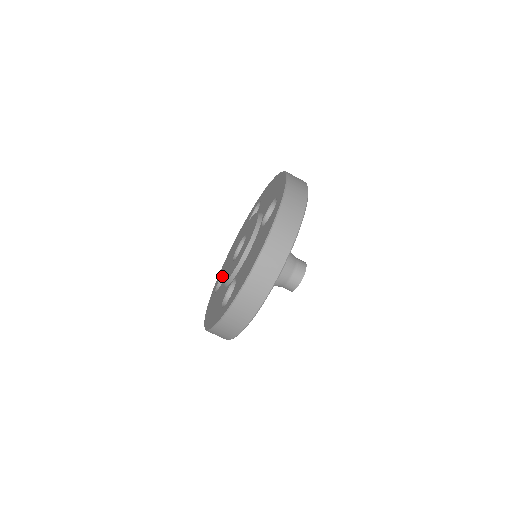
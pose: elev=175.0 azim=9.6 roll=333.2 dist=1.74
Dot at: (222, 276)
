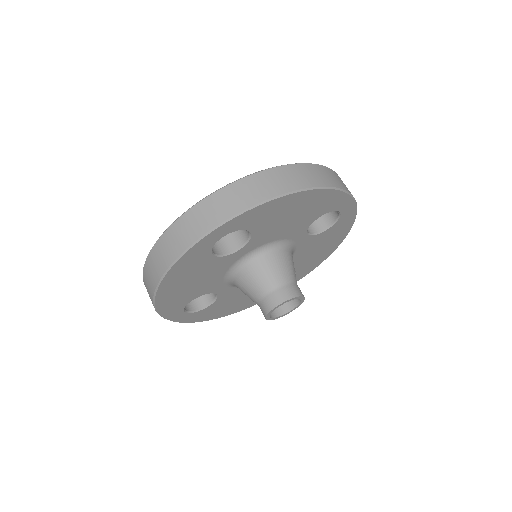
Dot at: occluded
